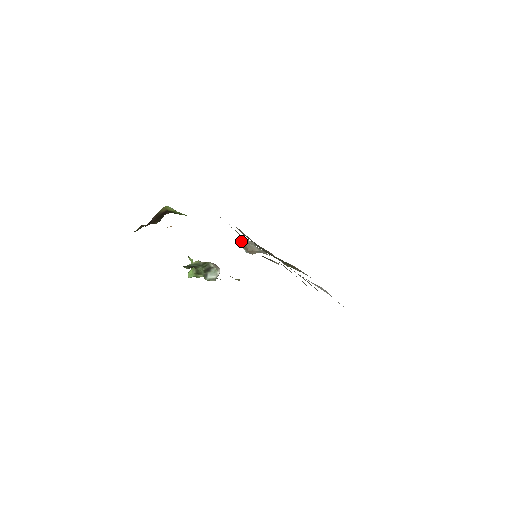
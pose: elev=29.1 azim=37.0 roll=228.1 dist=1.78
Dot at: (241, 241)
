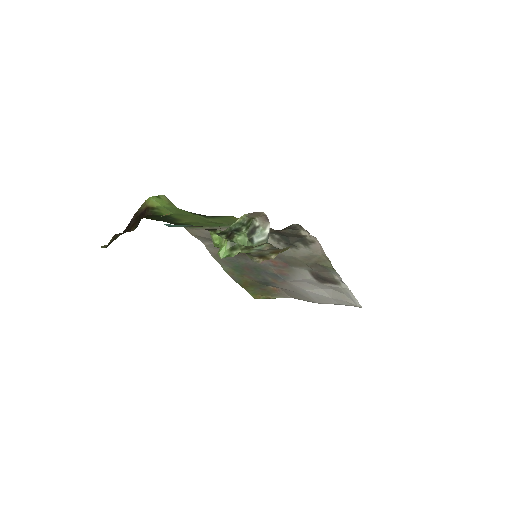
Dot at: occluded
